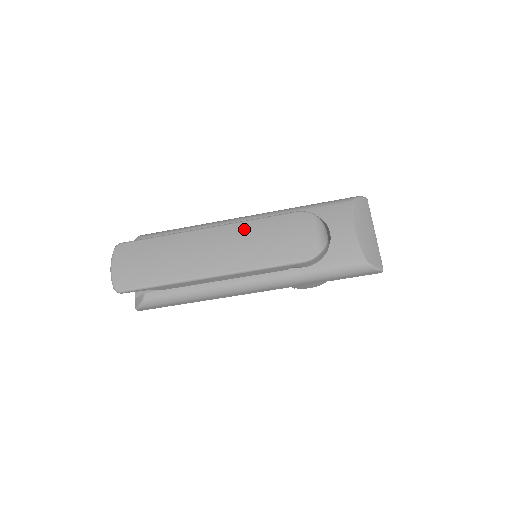
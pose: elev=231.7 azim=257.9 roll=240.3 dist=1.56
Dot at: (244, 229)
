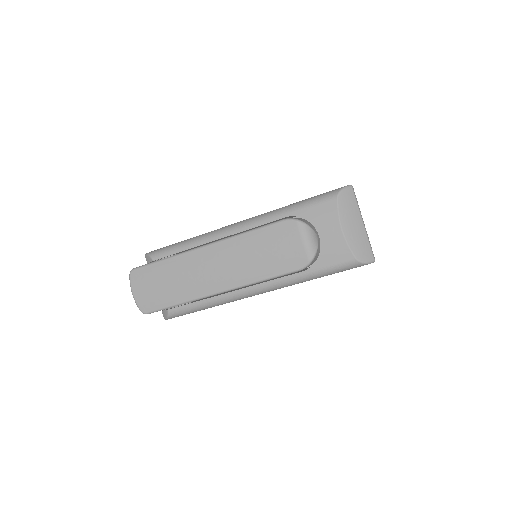
Dot at: (238, 245)
